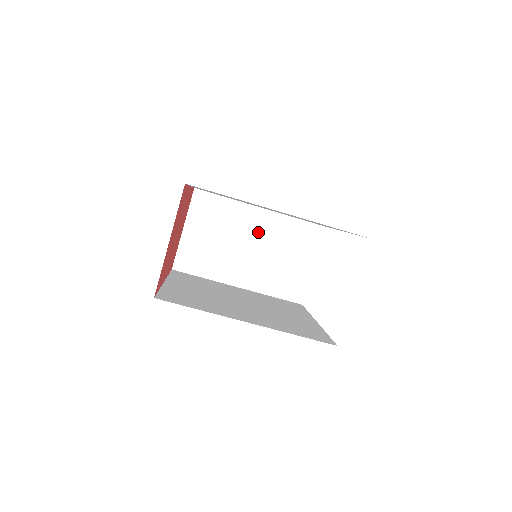
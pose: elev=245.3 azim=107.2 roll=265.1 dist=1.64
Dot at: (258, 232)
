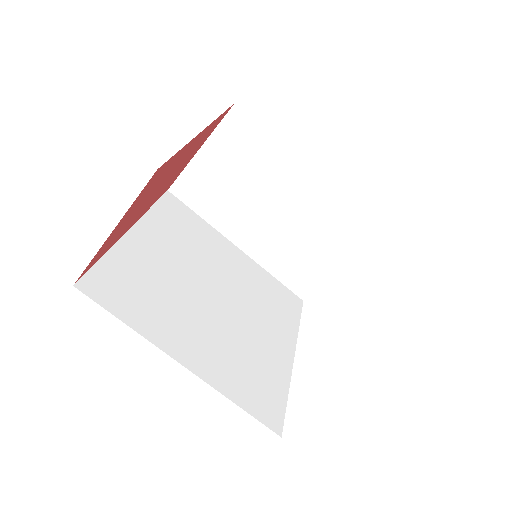
Dot at: (292, 199)
